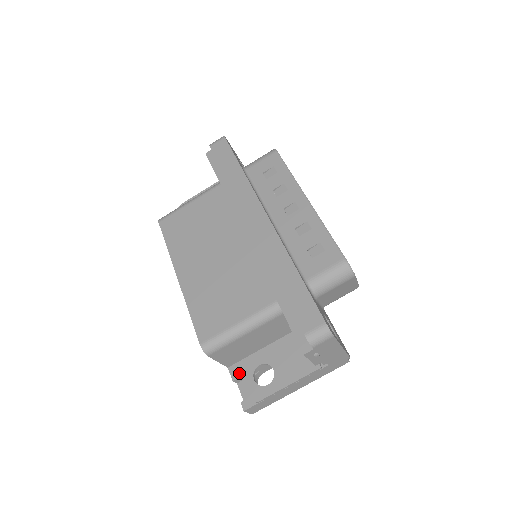
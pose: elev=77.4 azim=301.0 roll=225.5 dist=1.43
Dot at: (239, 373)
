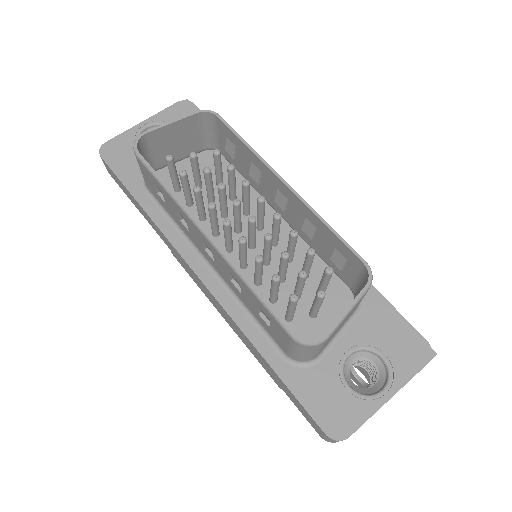
Dot at: occluded
